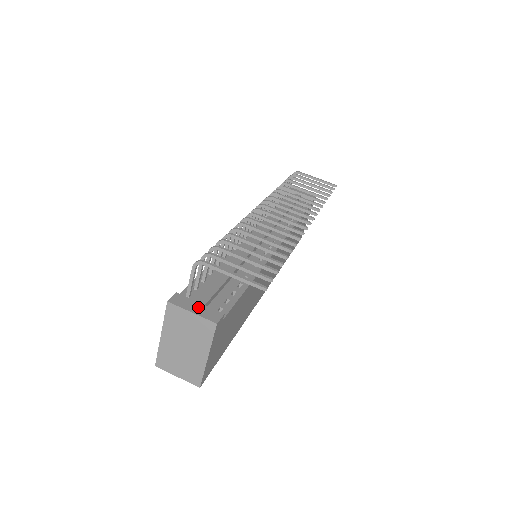
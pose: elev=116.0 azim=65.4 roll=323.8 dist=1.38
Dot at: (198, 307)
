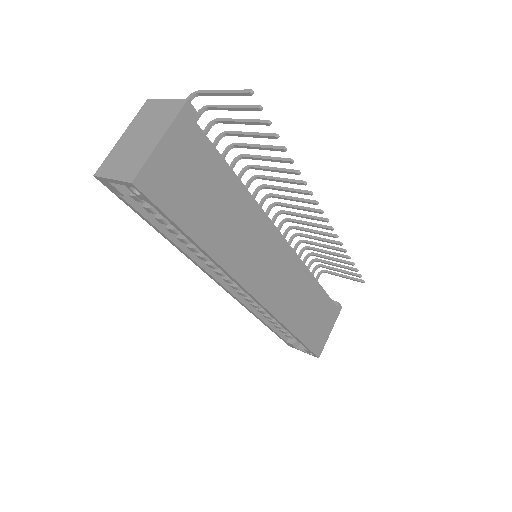
Dot at: occluded
